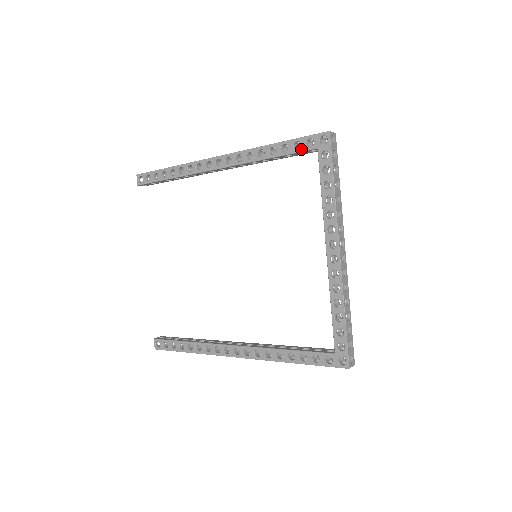
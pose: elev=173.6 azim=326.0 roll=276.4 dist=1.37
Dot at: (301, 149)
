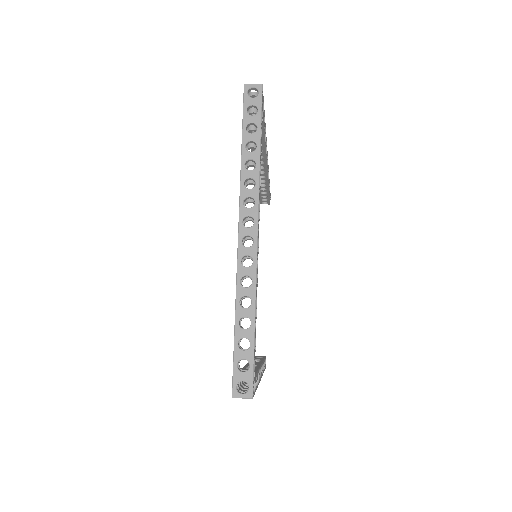
Dot at: occluded
